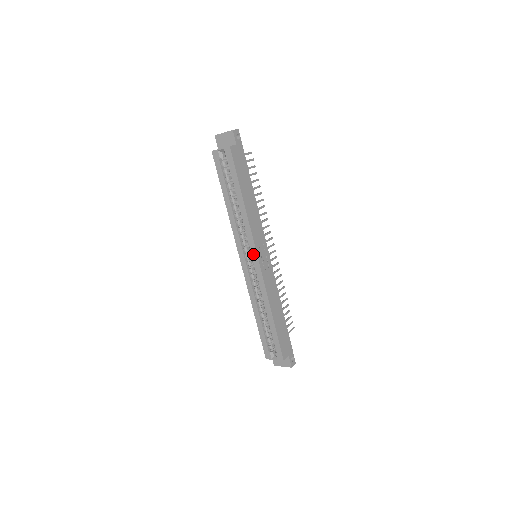
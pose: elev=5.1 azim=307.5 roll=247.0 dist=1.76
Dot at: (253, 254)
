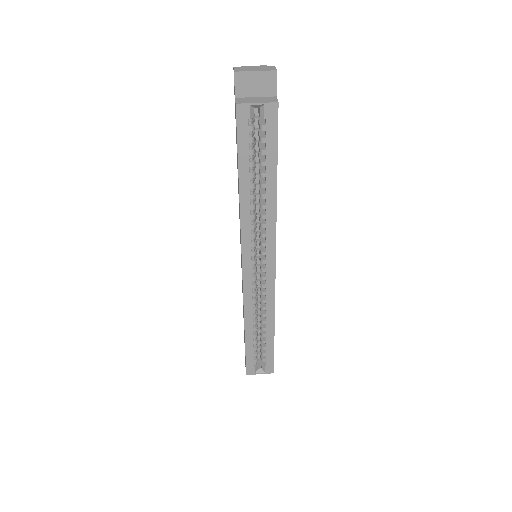
Dot at: (269, 260)
